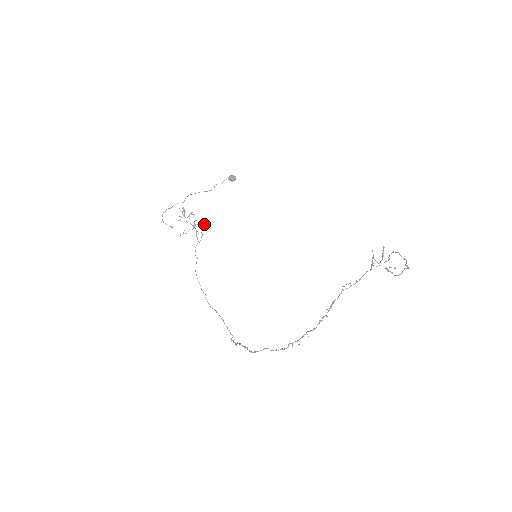
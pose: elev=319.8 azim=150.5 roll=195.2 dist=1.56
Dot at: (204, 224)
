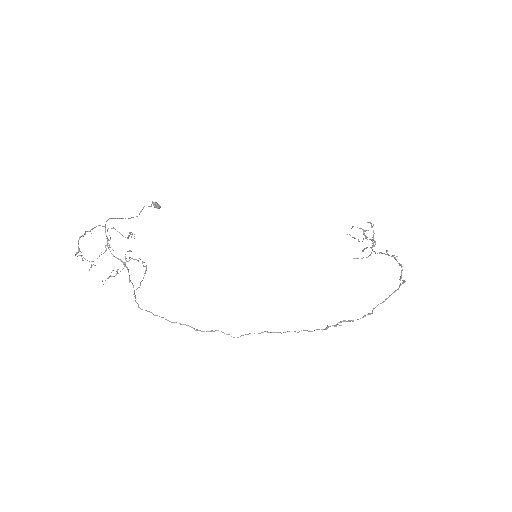
Dot at: (140, 259)
